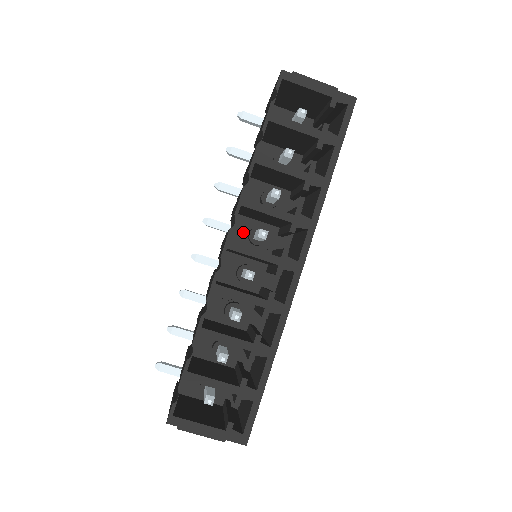
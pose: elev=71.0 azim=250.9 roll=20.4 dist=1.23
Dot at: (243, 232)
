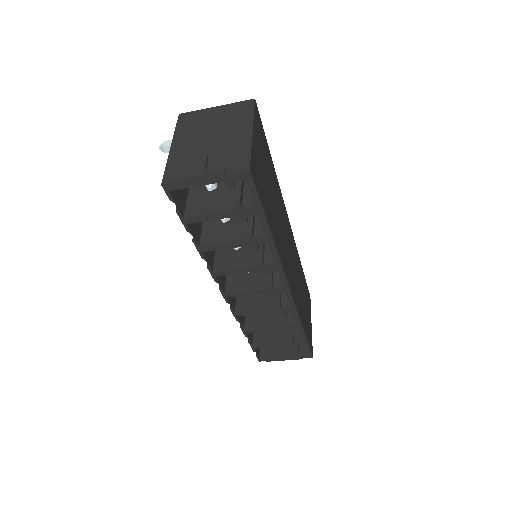
Dot at: occluded
